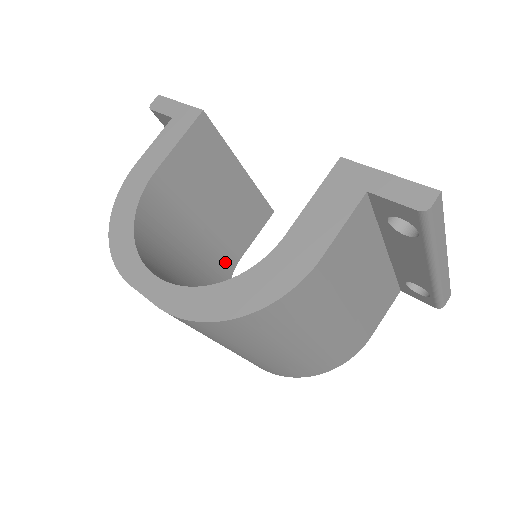
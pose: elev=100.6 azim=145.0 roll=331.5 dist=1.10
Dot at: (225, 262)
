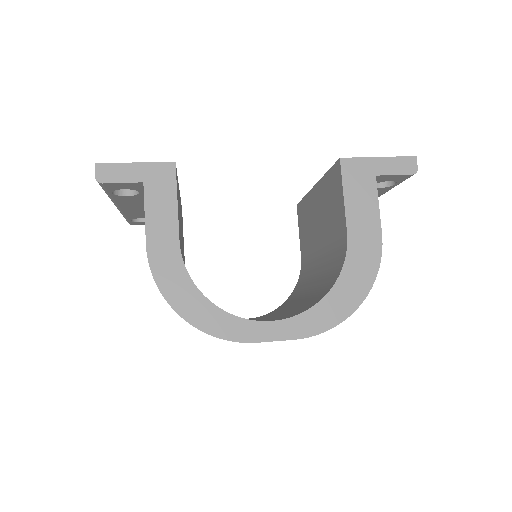
Dot at: occluded
